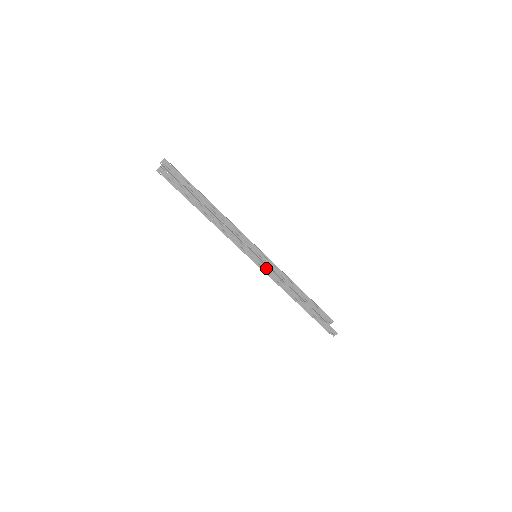
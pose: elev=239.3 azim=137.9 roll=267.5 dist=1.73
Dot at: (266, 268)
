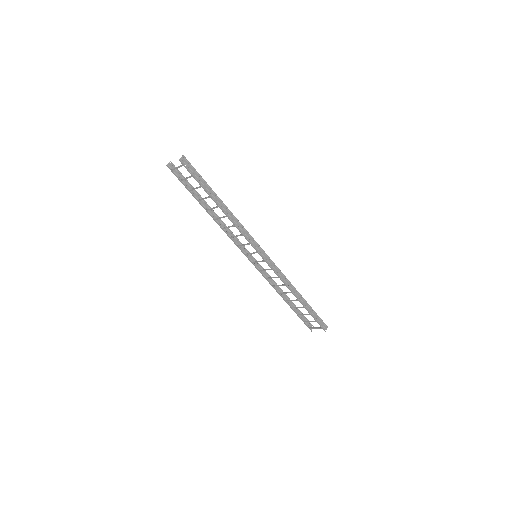
Dot at: (271, 262)
